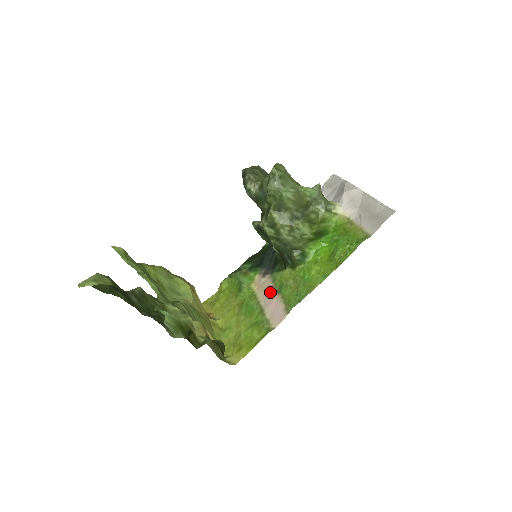
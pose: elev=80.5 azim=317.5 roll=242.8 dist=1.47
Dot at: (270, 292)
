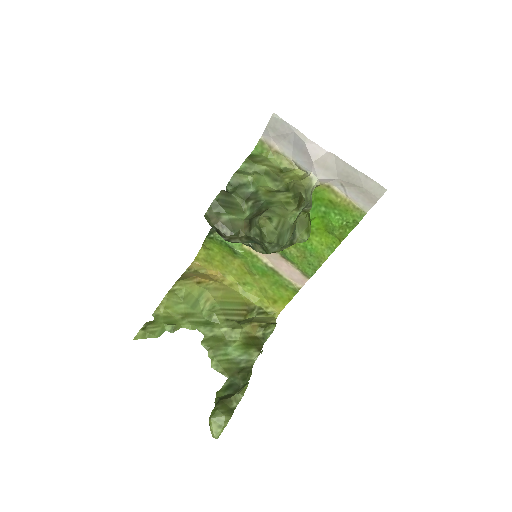
Dot at: (273, 256)
